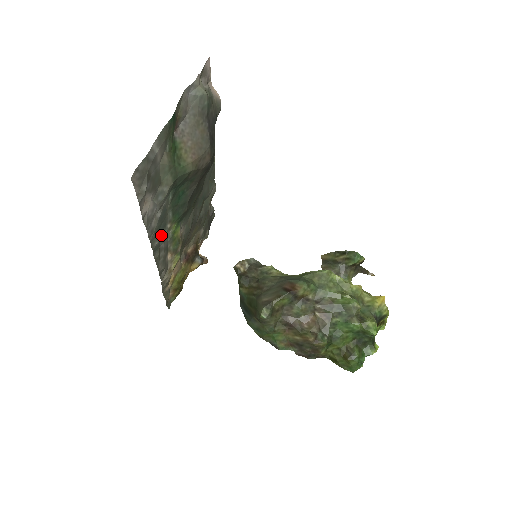
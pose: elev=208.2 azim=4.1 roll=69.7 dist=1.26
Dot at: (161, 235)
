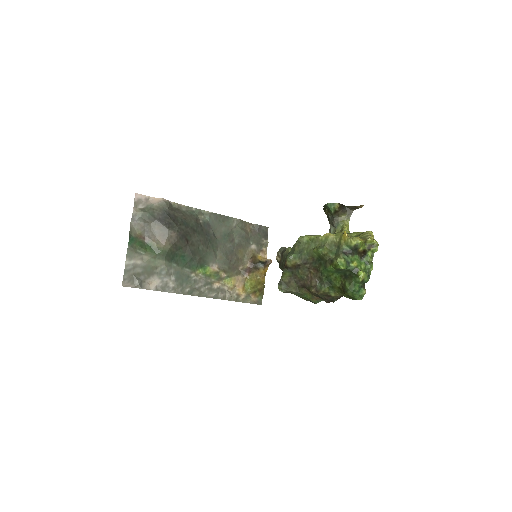
Dot at: (189, 283)
